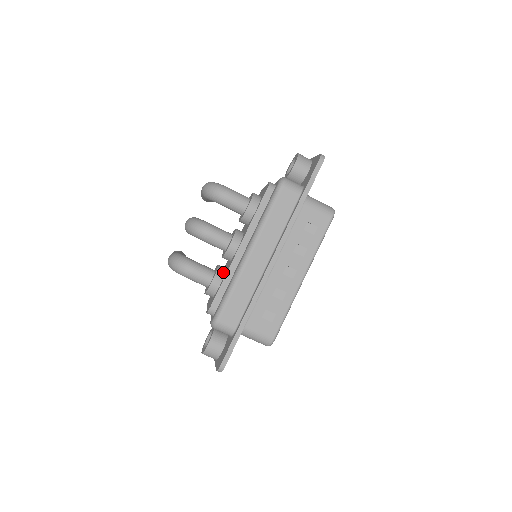
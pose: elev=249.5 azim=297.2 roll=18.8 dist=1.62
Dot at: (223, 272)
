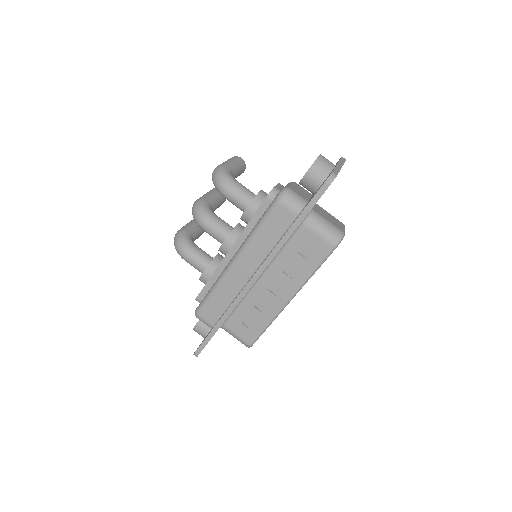
Dot at: (216, 266)
